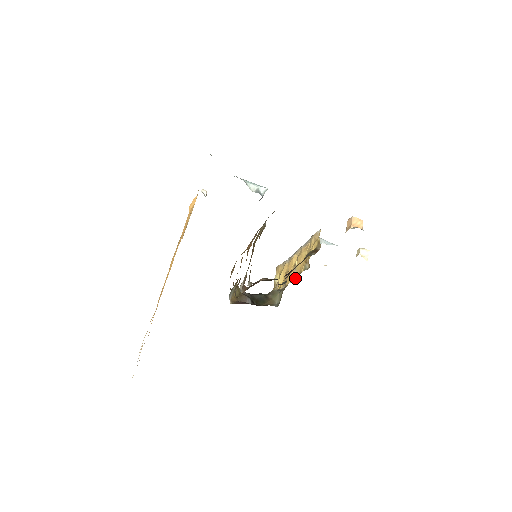
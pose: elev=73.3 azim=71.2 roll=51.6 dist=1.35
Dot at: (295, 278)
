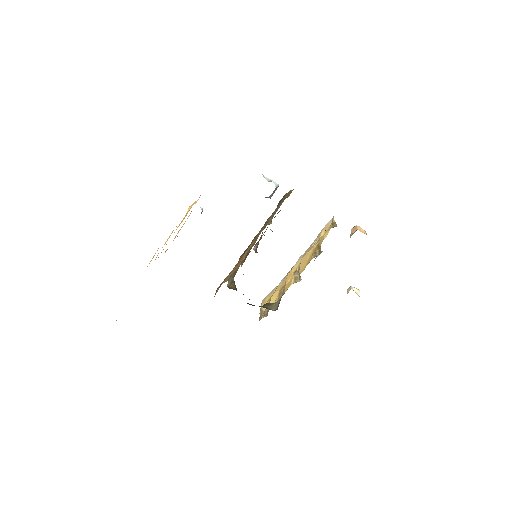
Dot at: occluded
